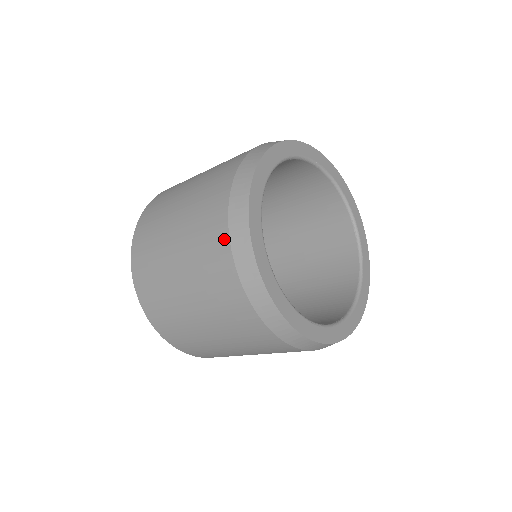
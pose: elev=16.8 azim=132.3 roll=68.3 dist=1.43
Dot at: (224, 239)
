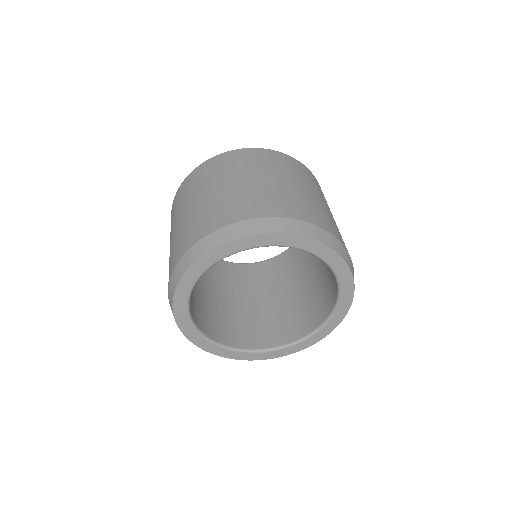
Dot at: occluded
